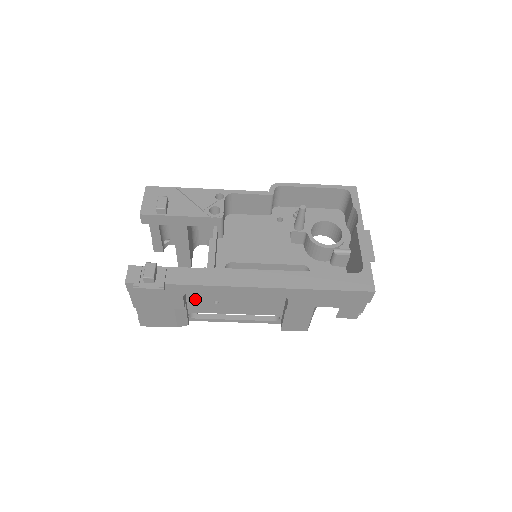
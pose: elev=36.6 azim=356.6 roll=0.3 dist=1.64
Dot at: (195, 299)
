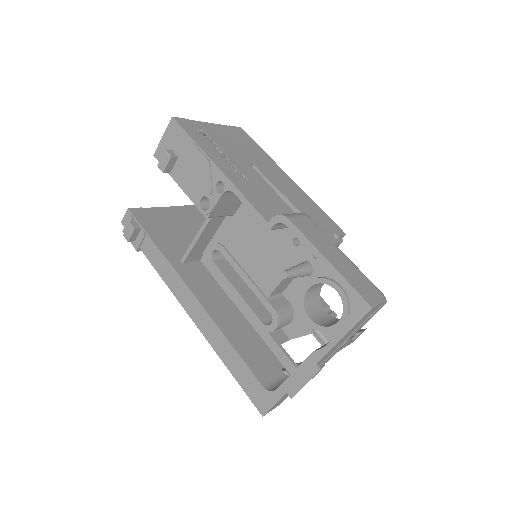
Dot at: occluded
